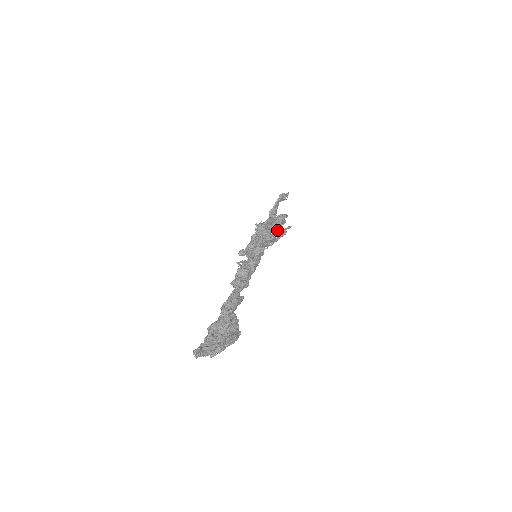
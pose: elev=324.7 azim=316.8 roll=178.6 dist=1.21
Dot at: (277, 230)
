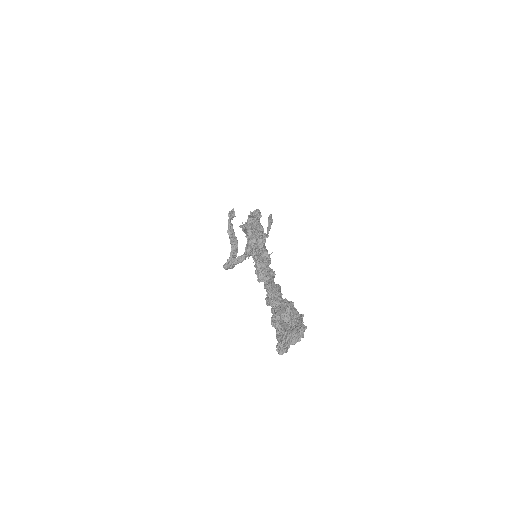
Dot at: occluded
